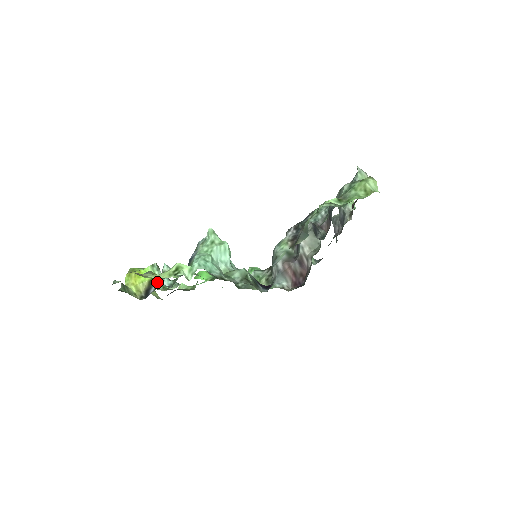
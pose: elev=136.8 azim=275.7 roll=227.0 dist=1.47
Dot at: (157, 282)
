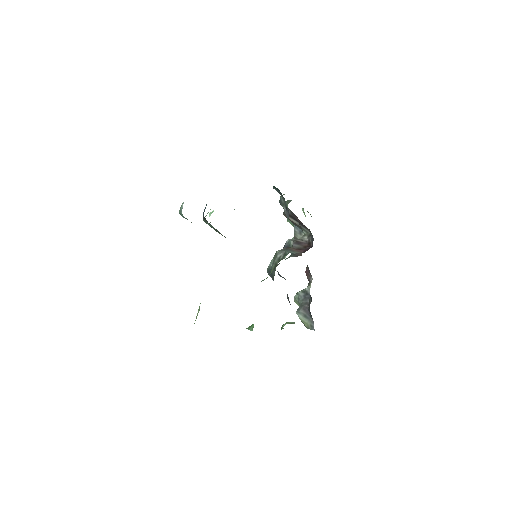
Dot at: occluded
